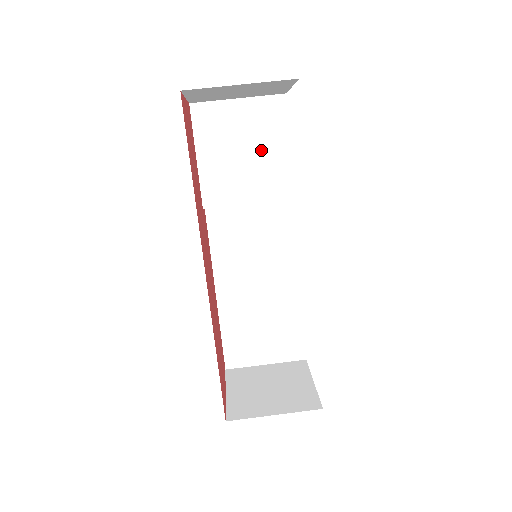
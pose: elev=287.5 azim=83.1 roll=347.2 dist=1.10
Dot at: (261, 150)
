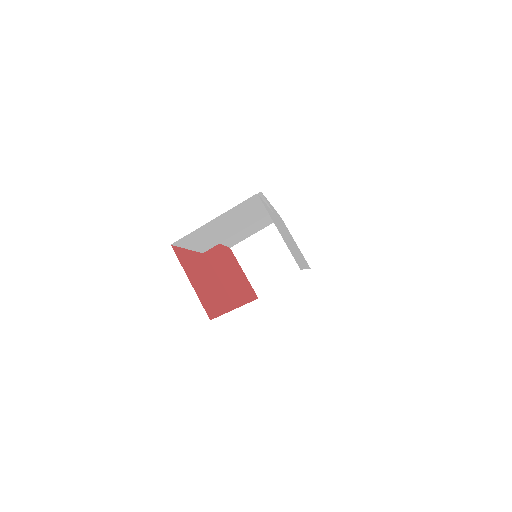
Dot at: (241, 218)
